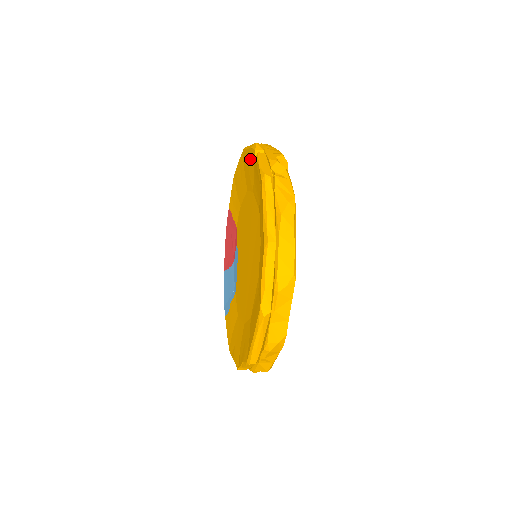
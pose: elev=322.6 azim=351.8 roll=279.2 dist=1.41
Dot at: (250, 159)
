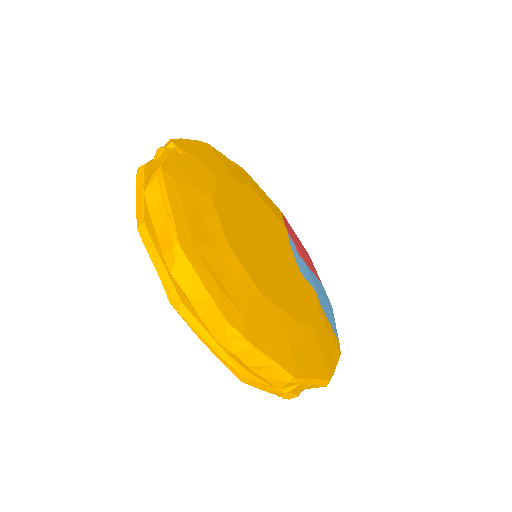
Dot at: occluded
